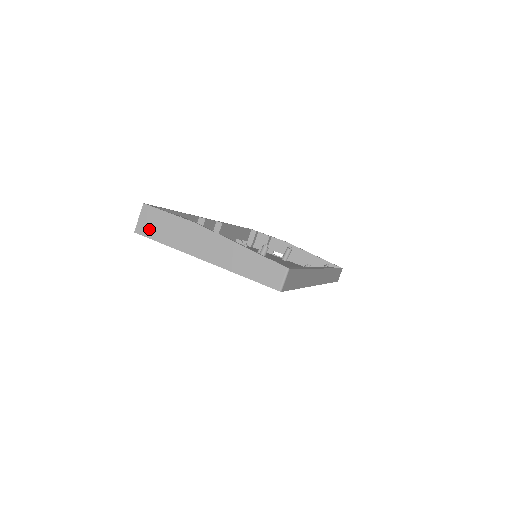
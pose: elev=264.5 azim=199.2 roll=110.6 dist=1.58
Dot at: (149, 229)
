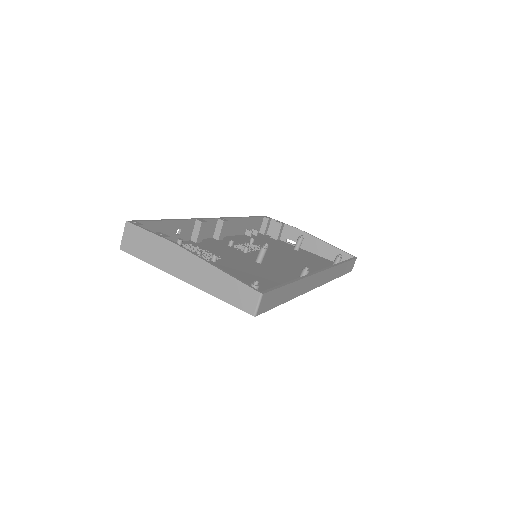
Dot at: (132, 247)
